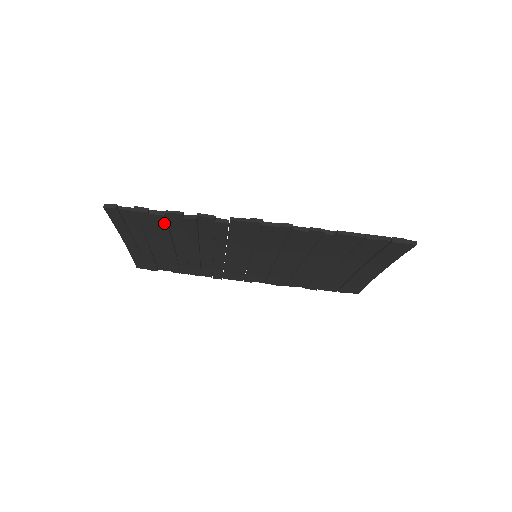
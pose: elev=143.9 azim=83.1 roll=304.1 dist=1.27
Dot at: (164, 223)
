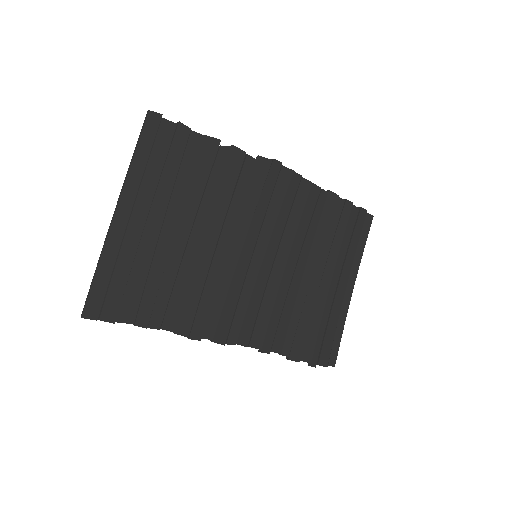
Dot at: (196, 156)
